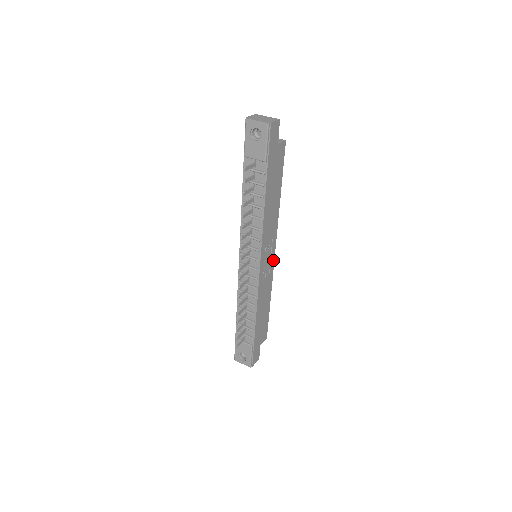
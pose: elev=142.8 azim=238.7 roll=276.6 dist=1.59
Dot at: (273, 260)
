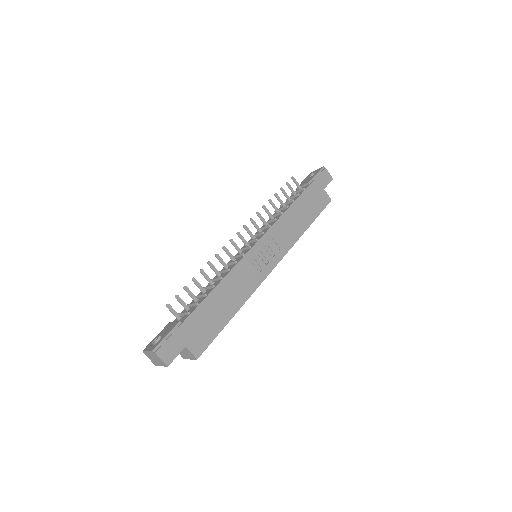
Dot at: (268, 272)
